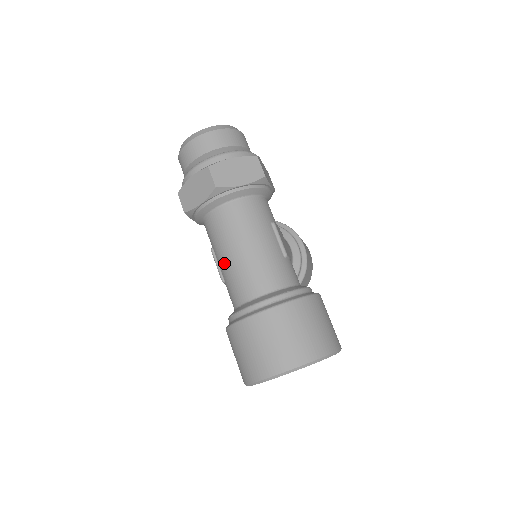
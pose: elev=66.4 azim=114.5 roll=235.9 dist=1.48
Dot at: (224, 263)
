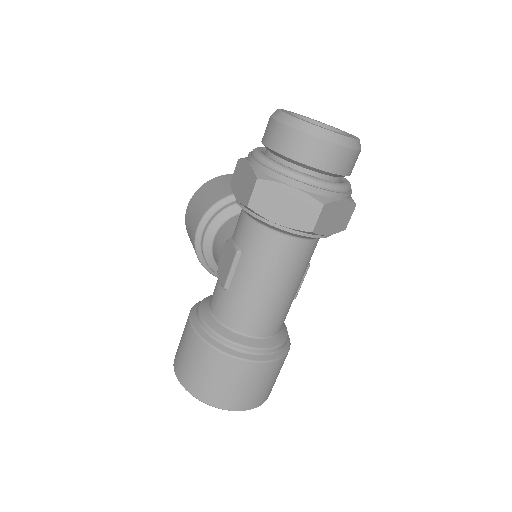
Dot at: (246, 284)
